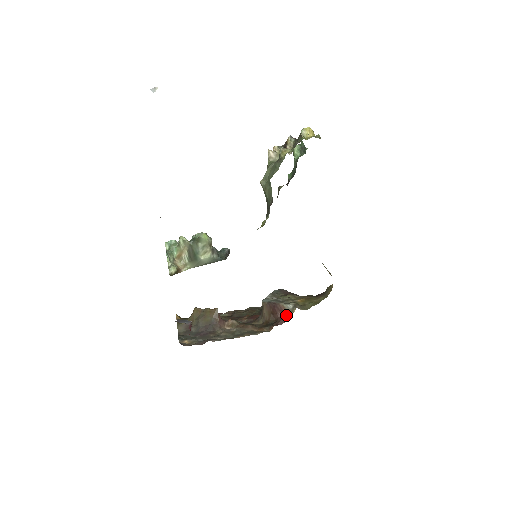
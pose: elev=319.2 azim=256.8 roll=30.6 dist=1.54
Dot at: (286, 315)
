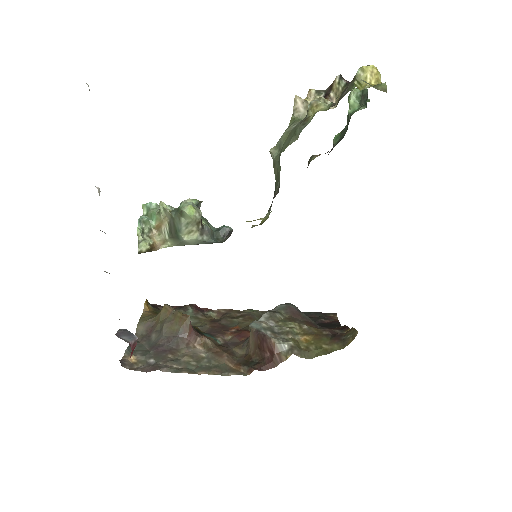
Dot at: (276, 359)
